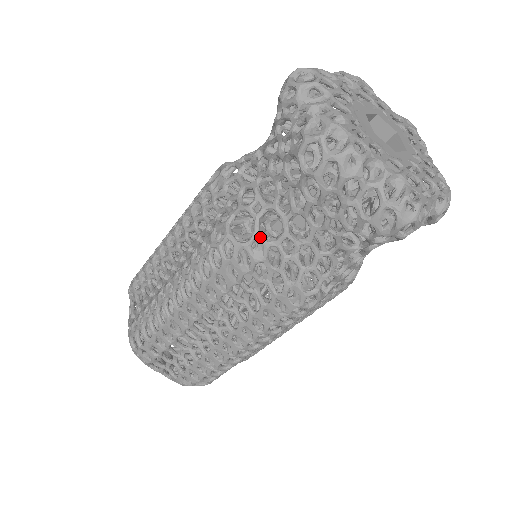
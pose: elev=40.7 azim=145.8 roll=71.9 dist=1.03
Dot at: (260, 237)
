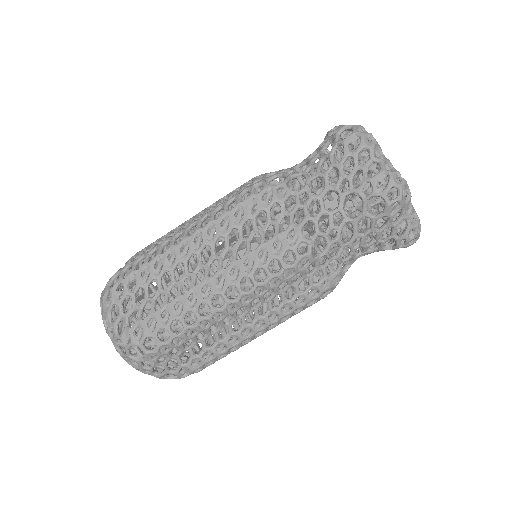
Dot at: (287, 185)
